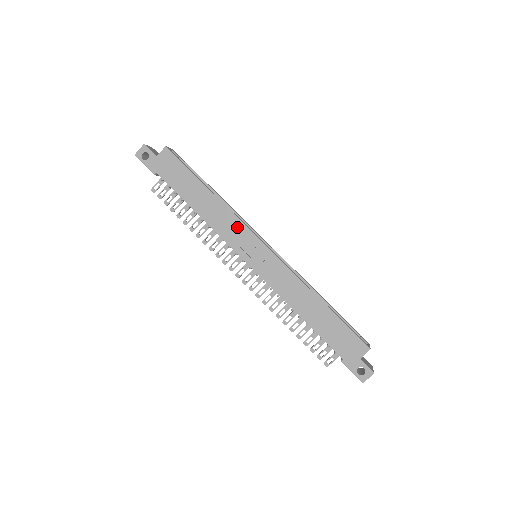
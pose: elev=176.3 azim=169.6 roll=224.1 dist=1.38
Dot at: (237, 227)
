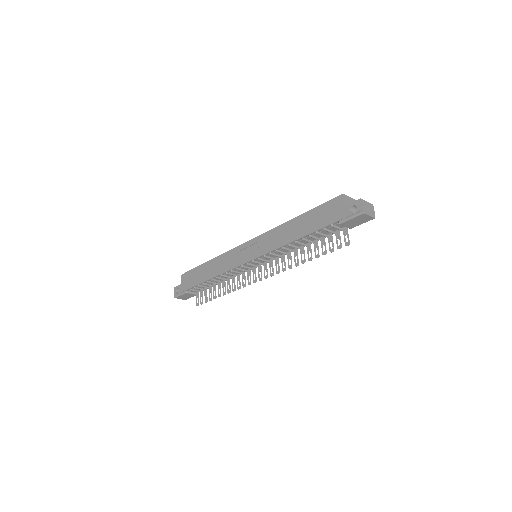
Dot at: (231, 255)
